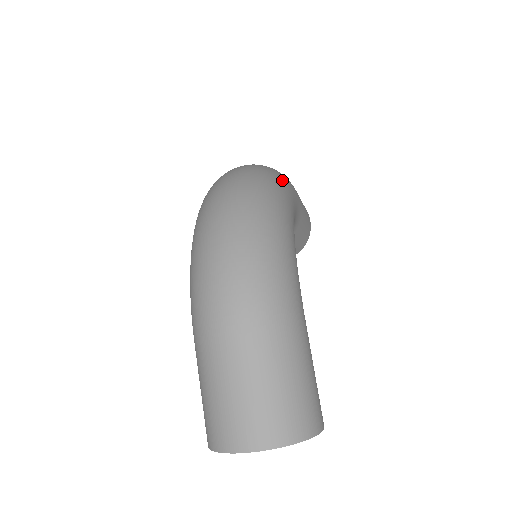
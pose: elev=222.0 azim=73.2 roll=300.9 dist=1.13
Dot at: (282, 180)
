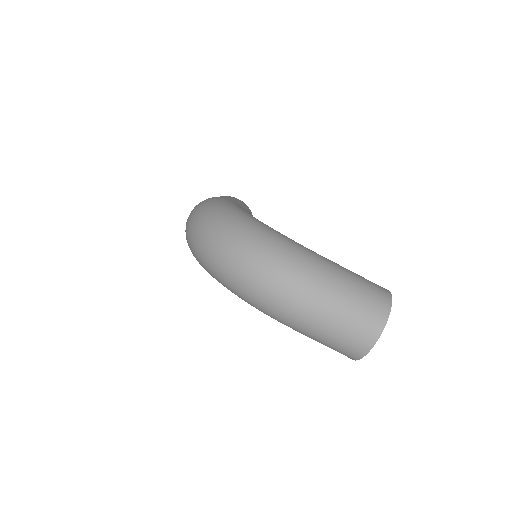
Dot at: (222, 205)
